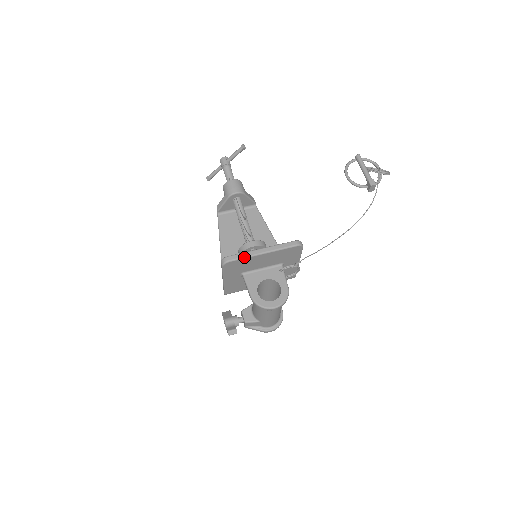
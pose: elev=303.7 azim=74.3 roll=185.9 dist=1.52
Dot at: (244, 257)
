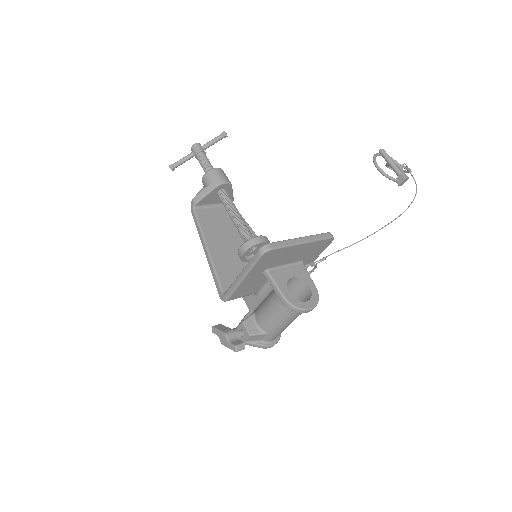
Dot at: (286, 245)
